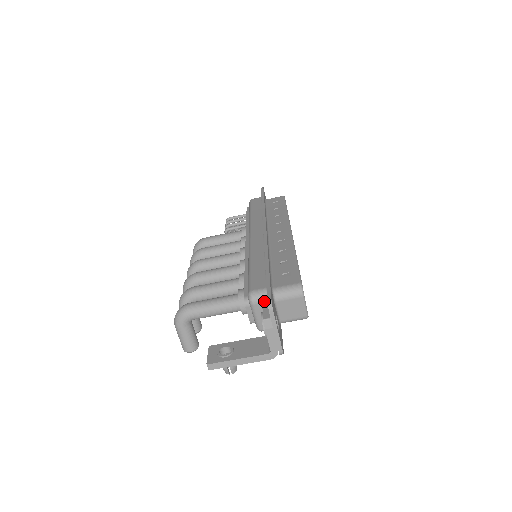
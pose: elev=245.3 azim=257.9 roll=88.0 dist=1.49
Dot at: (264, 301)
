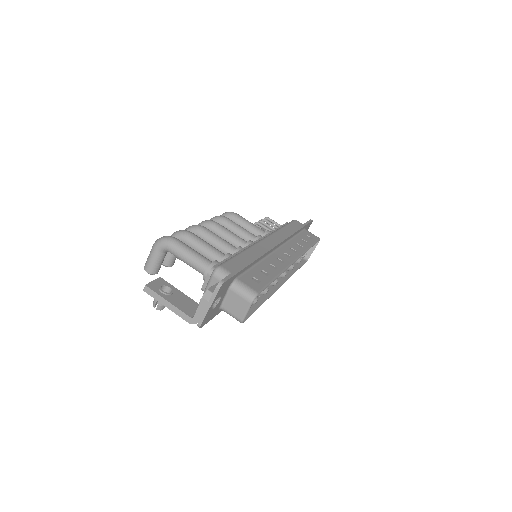
Dot at: occluded
